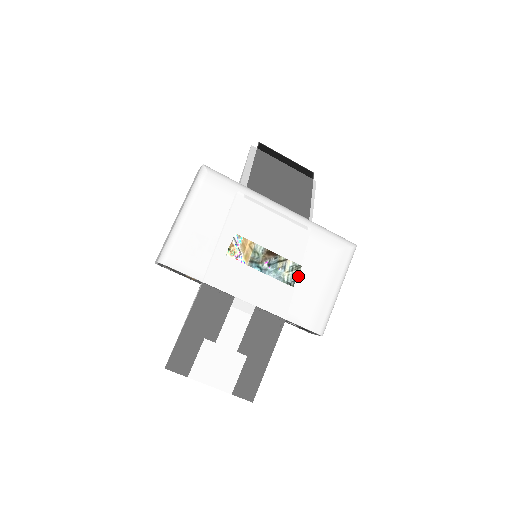
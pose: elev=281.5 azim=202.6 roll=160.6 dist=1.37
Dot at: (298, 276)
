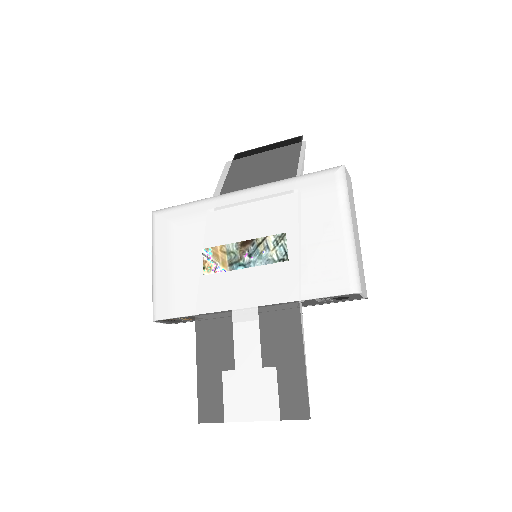
Dot at: (288, 246)
